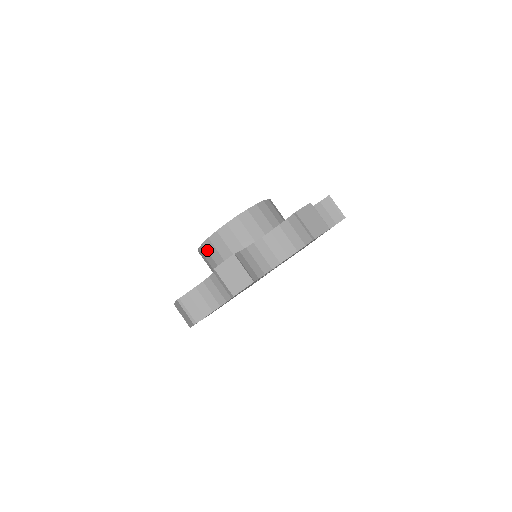
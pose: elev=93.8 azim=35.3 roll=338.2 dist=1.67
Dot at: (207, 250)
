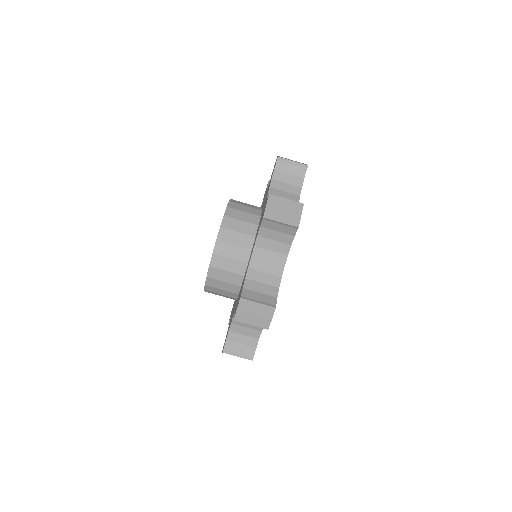
Dot at: occluded
